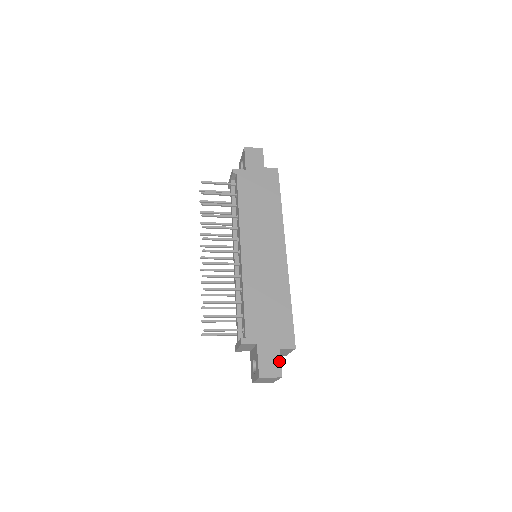
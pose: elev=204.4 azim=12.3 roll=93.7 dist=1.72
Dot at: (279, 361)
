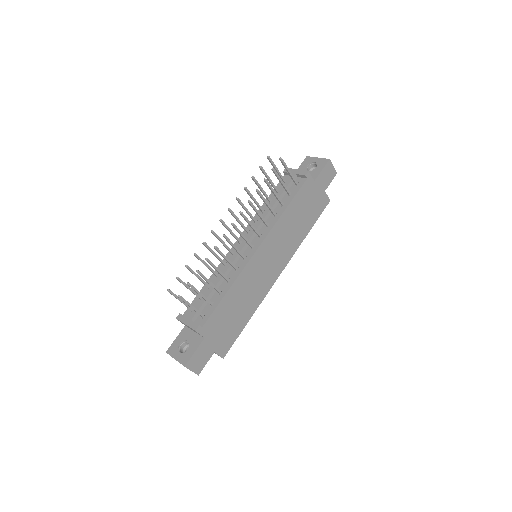
Dot at: occluded
